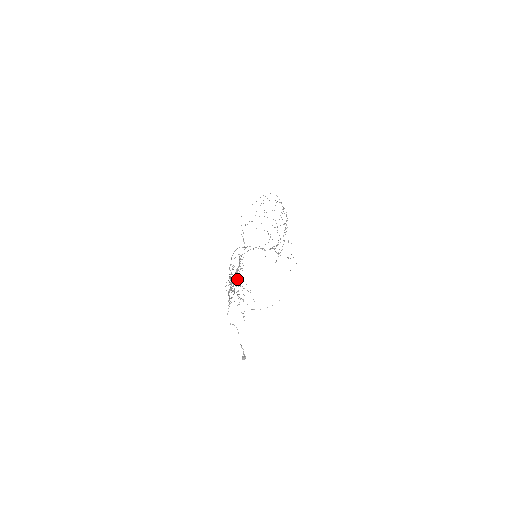
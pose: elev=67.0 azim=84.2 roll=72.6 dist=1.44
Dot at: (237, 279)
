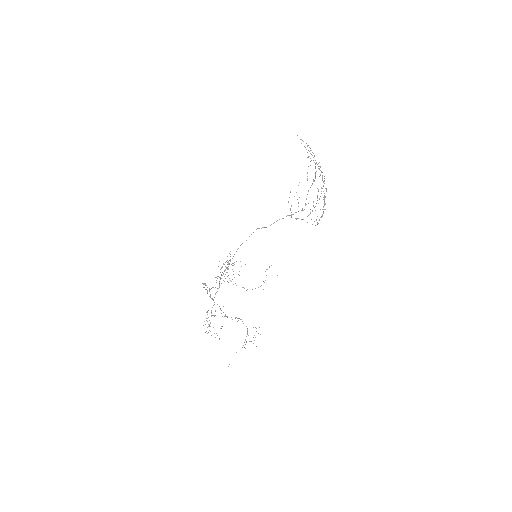
Dot at: occluded
